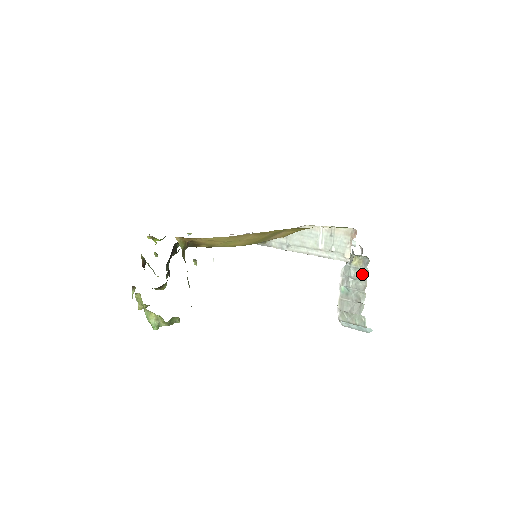
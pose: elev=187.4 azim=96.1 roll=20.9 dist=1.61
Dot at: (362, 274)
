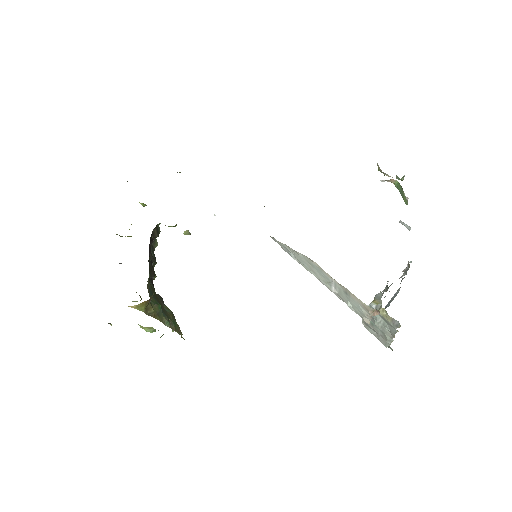
Dot at: (390, 327)
